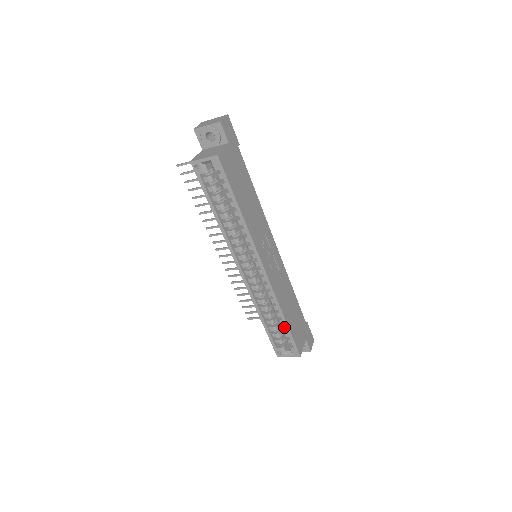
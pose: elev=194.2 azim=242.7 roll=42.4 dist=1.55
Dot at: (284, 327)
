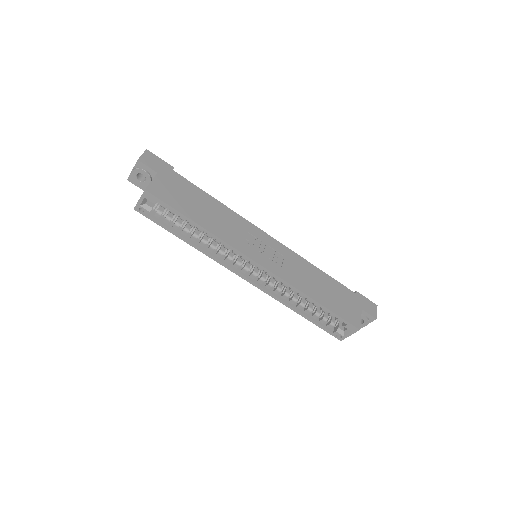
Dot at: (323, 309)
